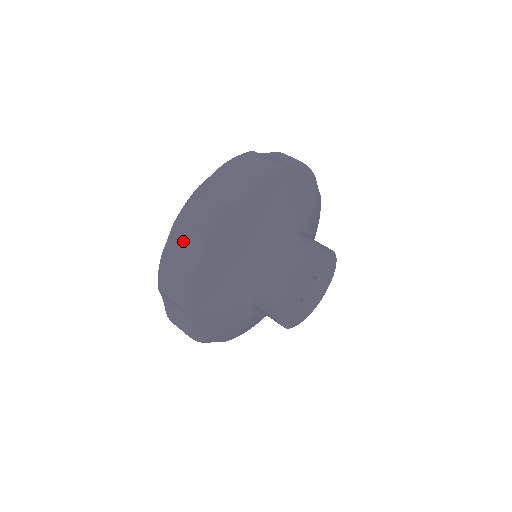
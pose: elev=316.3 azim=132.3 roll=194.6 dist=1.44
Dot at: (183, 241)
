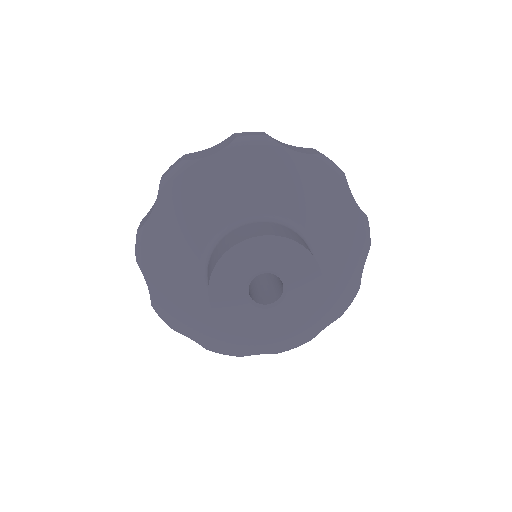
Dot at: occluded
